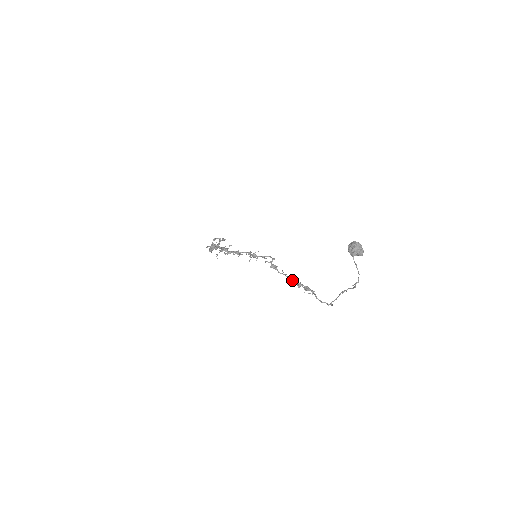
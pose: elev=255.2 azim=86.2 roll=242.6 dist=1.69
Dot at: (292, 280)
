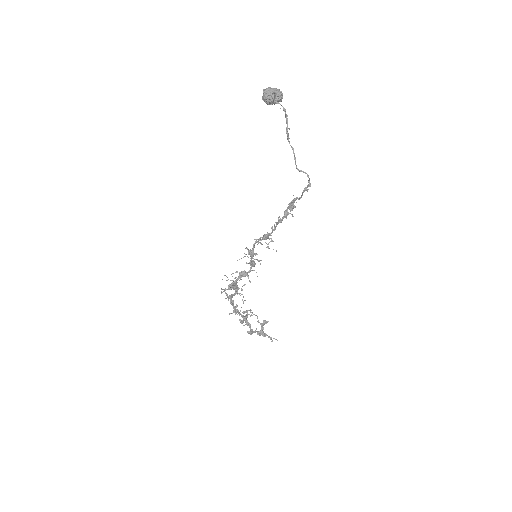
Dot at: (280, 221)
